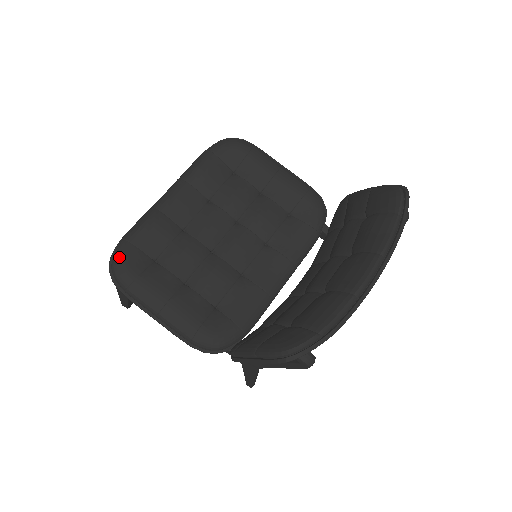
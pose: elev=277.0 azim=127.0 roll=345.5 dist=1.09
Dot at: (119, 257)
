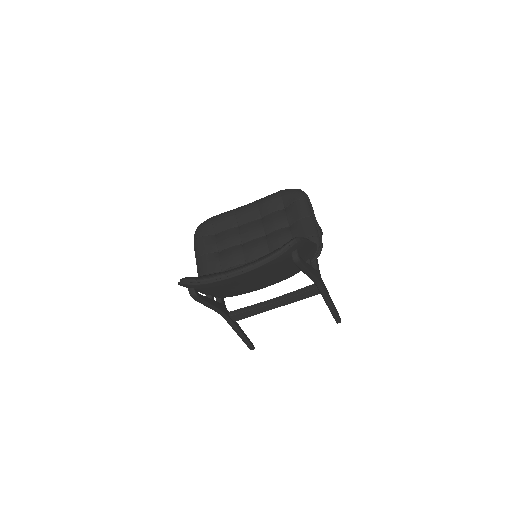
Dot at: (202, 224)
